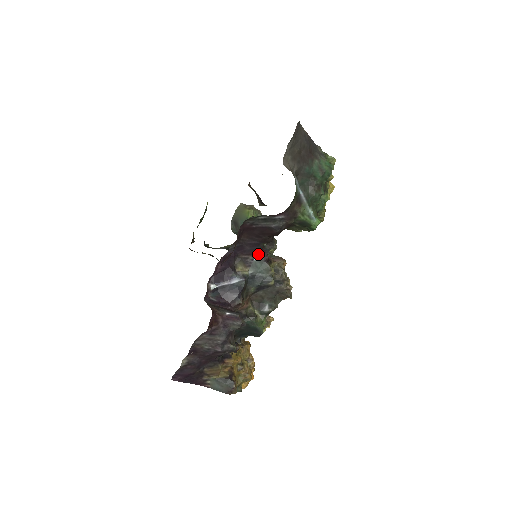
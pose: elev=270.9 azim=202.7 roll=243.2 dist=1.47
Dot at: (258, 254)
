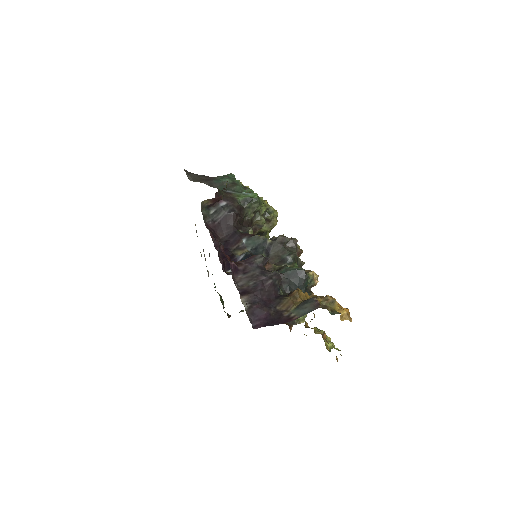
Dot at: (243, 239)
